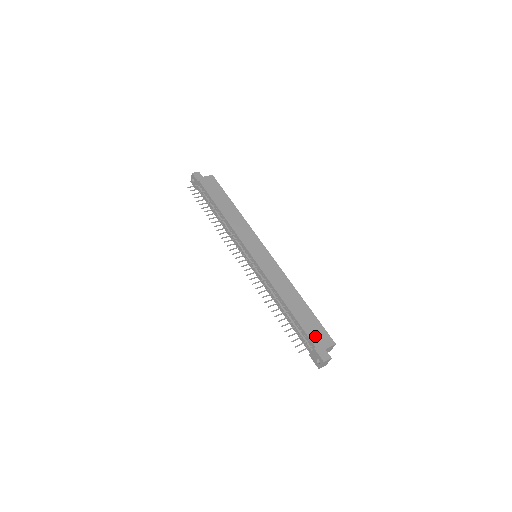
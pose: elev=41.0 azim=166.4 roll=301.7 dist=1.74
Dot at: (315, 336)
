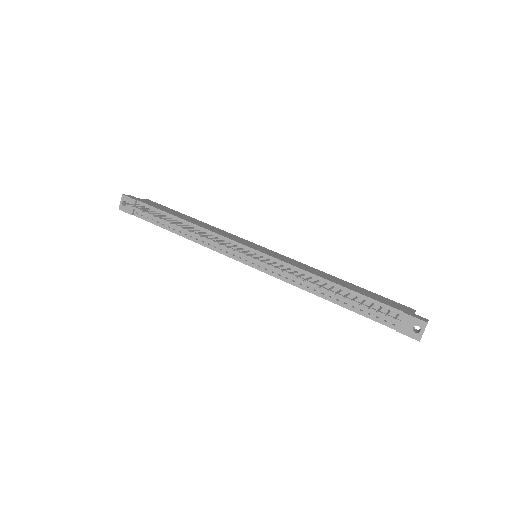
Dot at: (392, 304)
